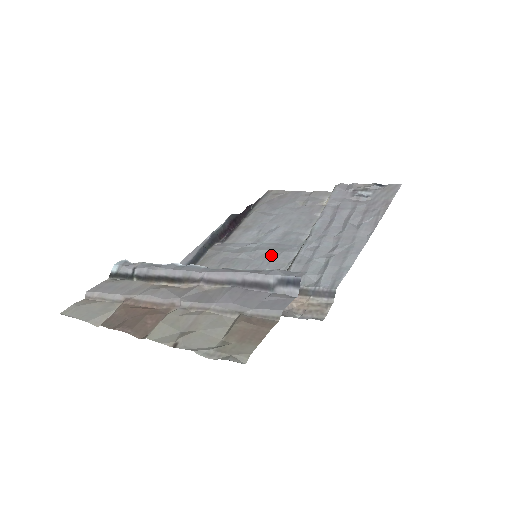
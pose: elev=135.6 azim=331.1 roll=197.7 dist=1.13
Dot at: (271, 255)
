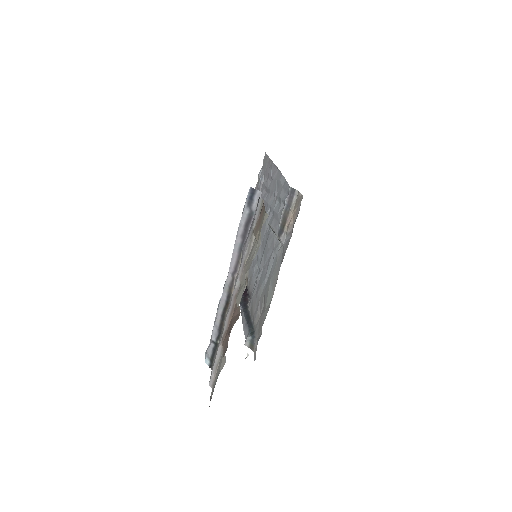
Dot at: (266, 251)
